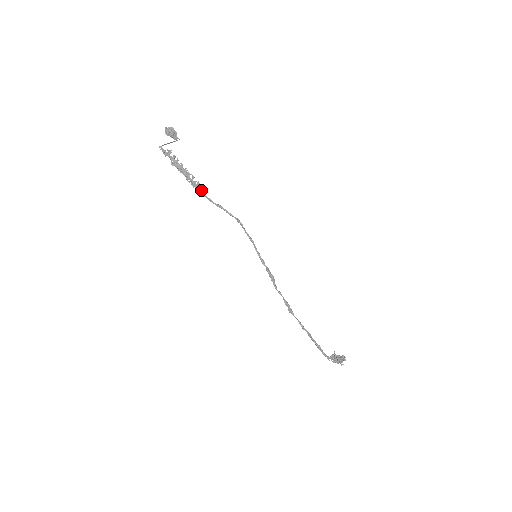
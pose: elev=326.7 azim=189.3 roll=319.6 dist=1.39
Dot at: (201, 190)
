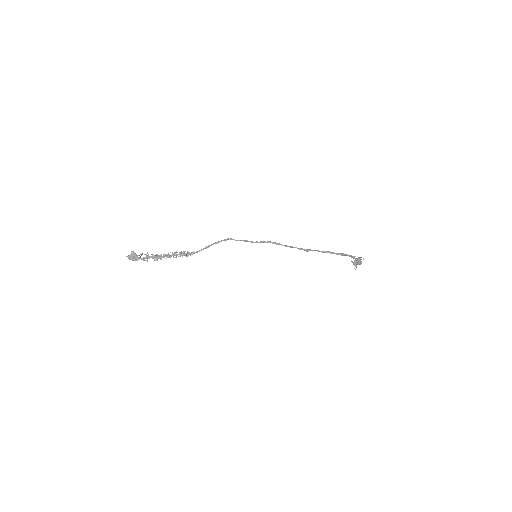
Dot at: (188, 252)
